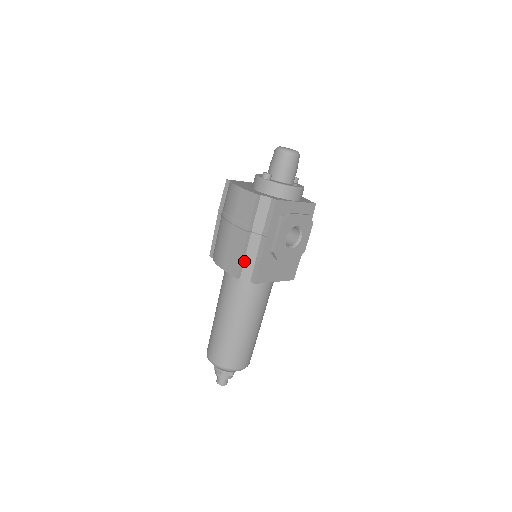
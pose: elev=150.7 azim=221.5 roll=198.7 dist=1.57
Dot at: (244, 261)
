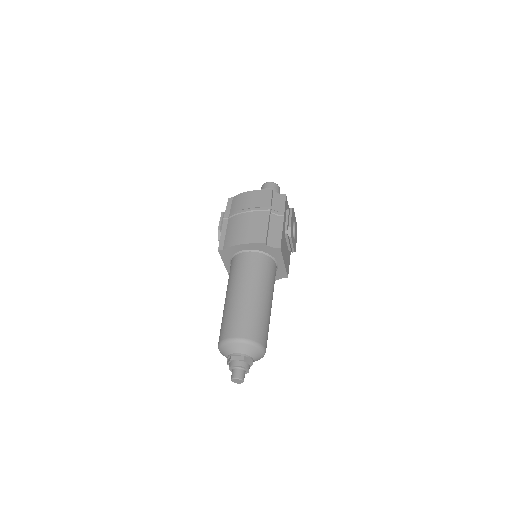
Dot at: (268, 232)
